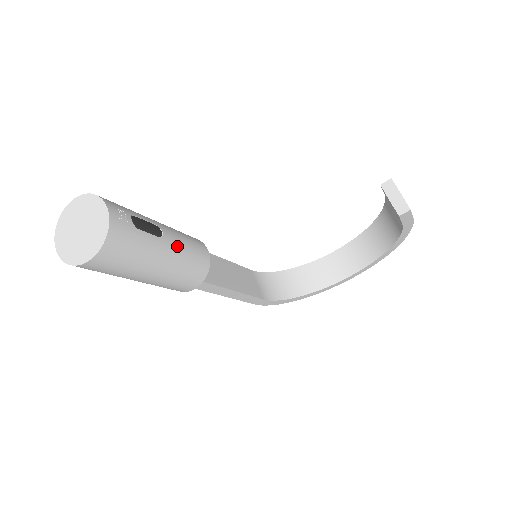
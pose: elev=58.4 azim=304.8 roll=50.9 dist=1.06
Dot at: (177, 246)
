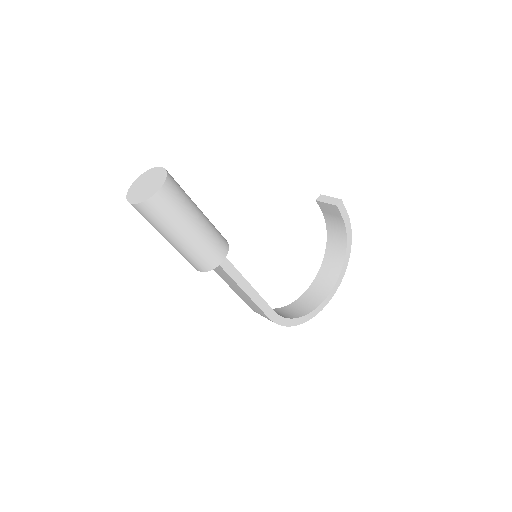
Dot at: (204, 215)
